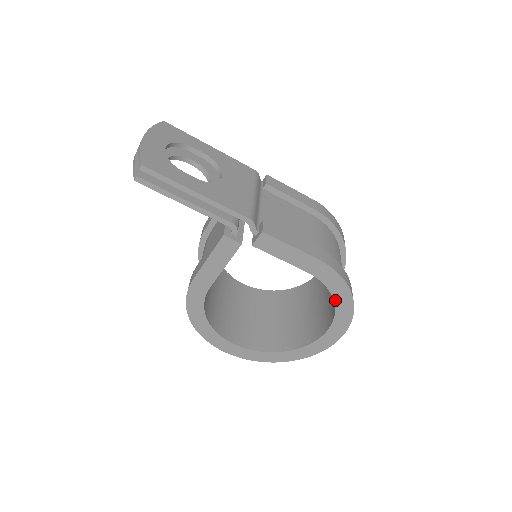
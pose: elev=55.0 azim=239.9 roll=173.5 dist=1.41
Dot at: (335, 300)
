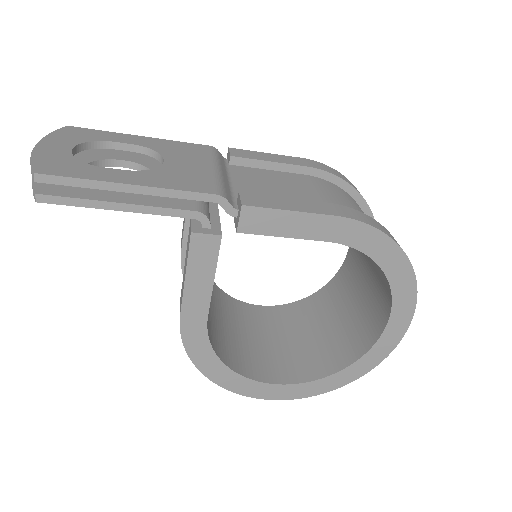
Dot at: (383, 268)
